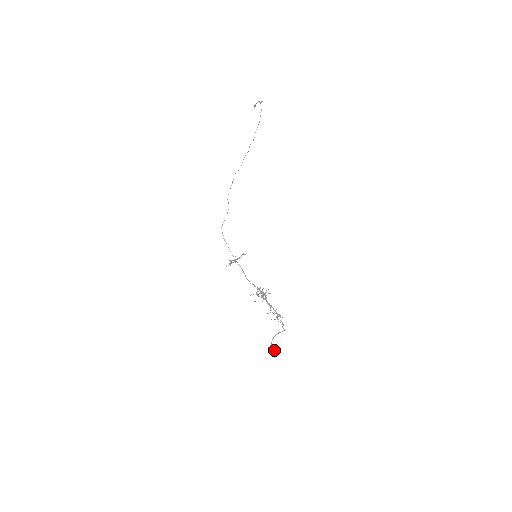
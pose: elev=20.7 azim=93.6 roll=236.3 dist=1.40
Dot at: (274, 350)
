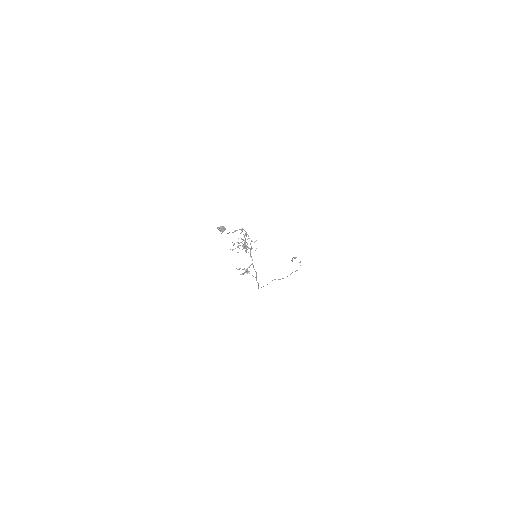
Dot at: occluded
